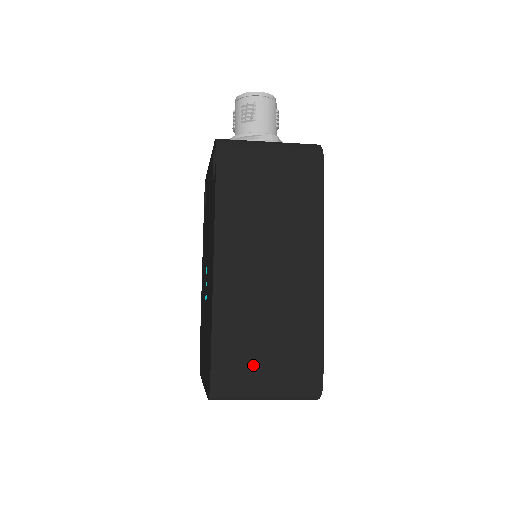
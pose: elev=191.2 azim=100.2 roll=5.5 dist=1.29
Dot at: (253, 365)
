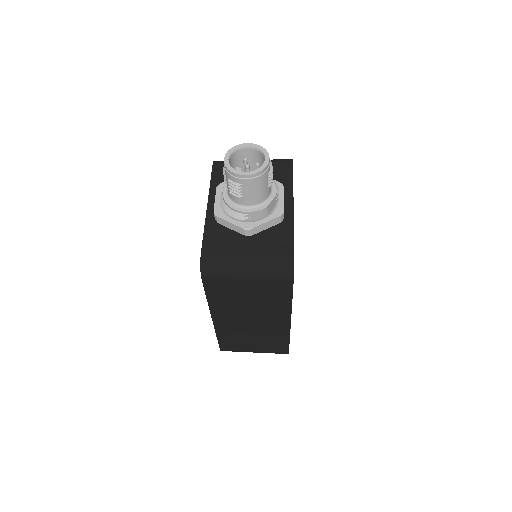
Dot at: (245, 348)
